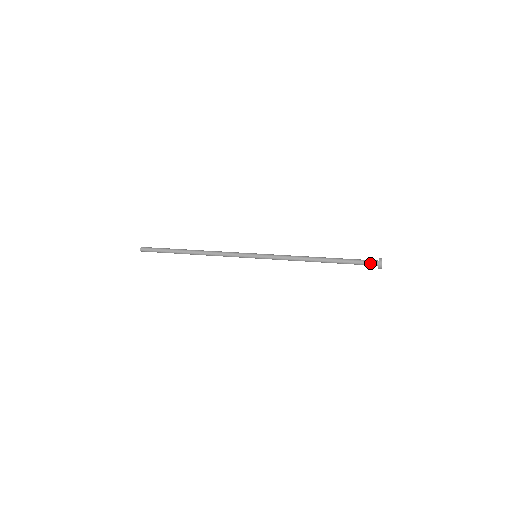
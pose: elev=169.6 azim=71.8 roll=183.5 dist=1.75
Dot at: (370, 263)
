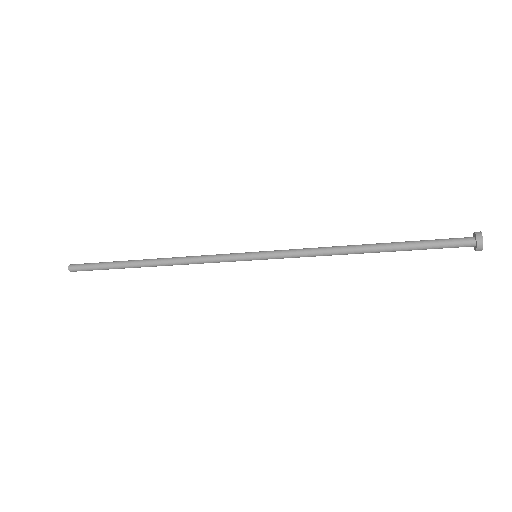
Dot at: (460, 245)
